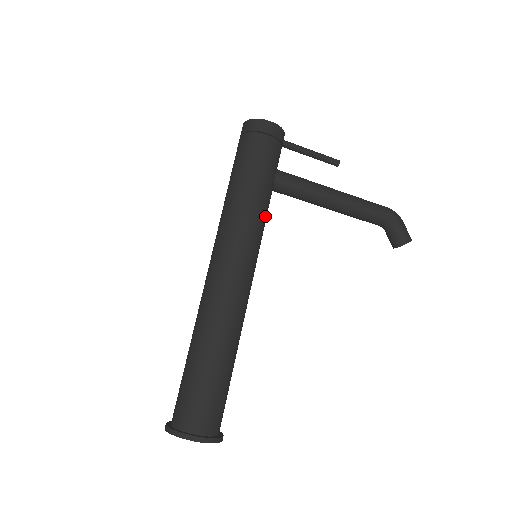
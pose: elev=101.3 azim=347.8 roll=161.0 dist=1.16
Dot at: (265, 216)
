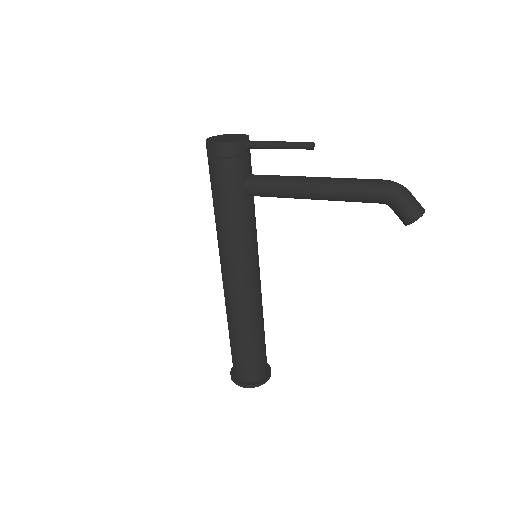
Dot at: (246, 228)
